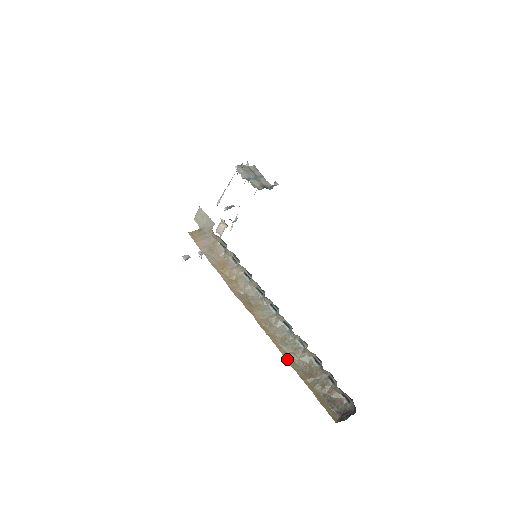
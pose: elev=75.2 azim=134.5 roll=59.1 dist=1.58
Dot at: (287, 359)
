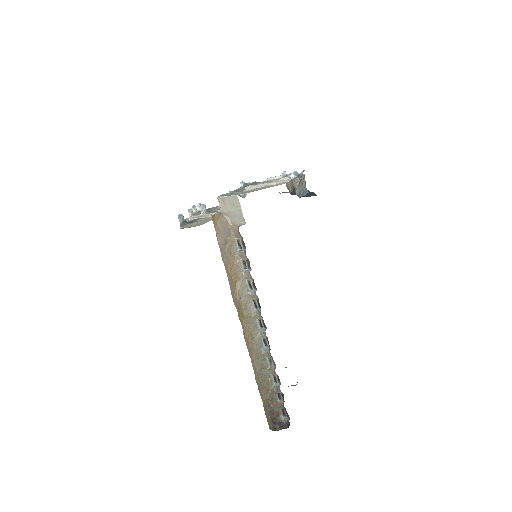
Dot at: (255, 373)
